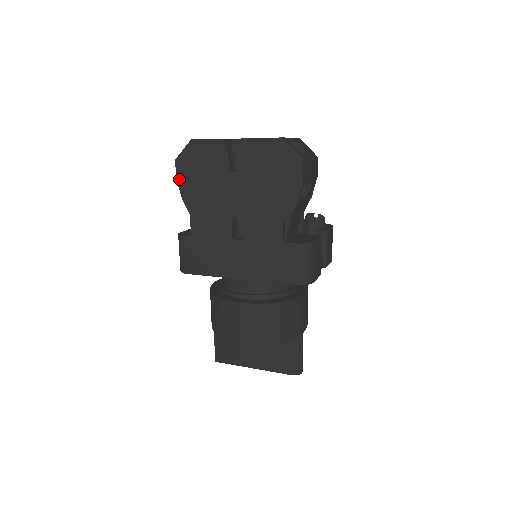
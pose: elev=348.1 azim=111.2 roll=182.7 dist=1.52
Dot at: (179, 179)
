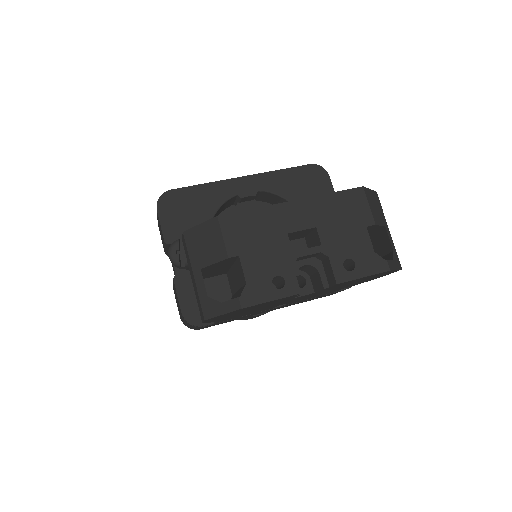
Dot at: occluded
